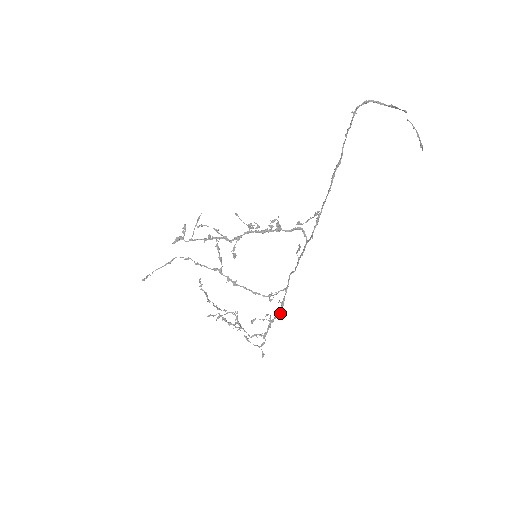
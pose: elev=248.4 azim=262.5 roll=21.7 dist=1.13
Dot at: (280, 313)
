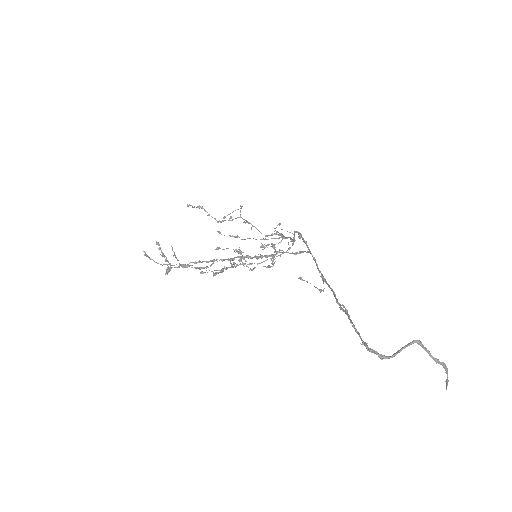
Dot at: occluded
